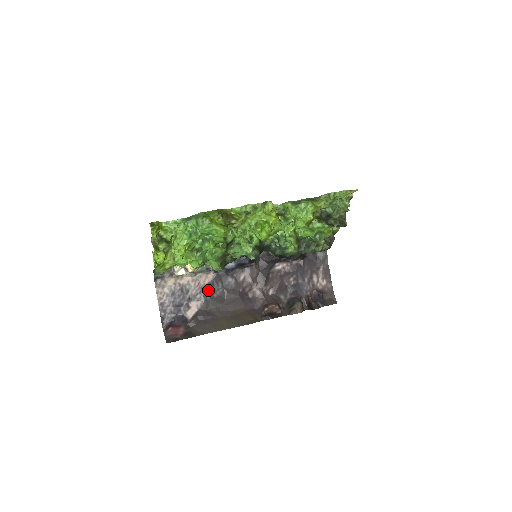
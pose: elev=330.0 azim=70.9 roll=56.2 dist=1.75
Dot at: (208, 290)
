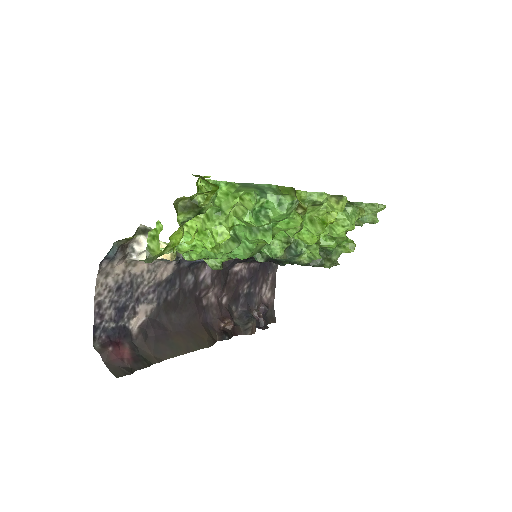
Dot at: (163, 288)
